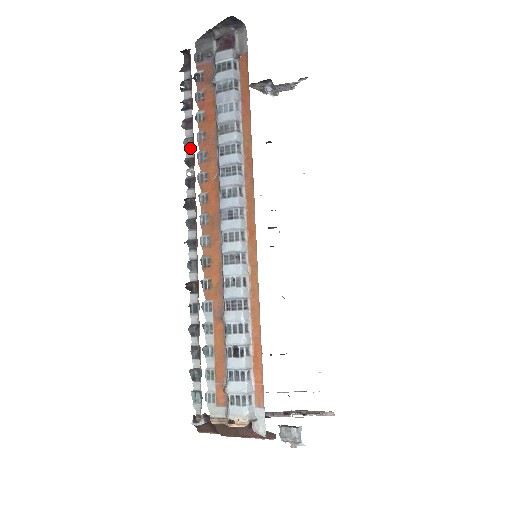
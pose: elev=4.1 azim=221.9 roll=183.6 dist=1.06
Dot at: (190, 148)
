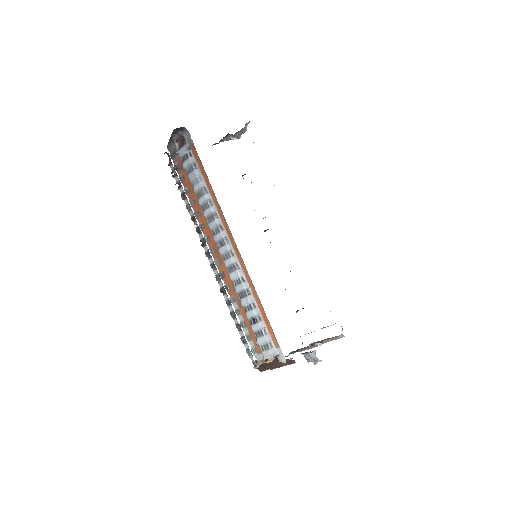
Dot at: (190, 210)
